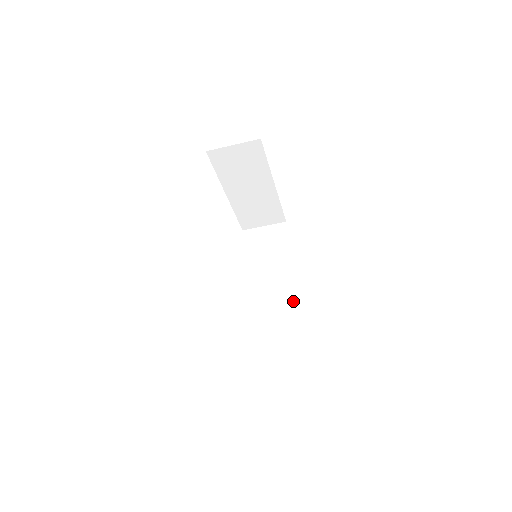
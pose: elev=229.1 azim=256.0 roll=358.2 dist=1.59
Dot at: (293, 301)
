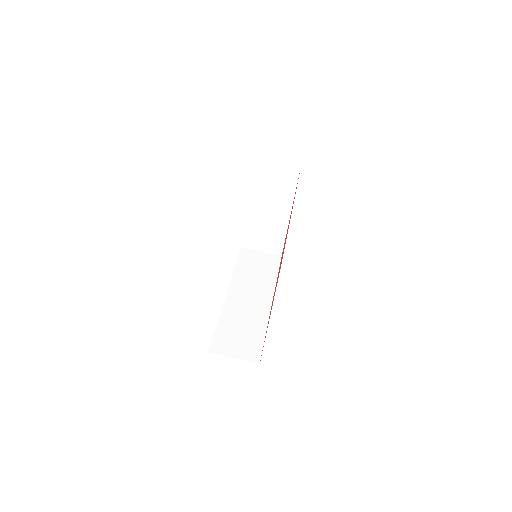
Dot at: (266, 316)
